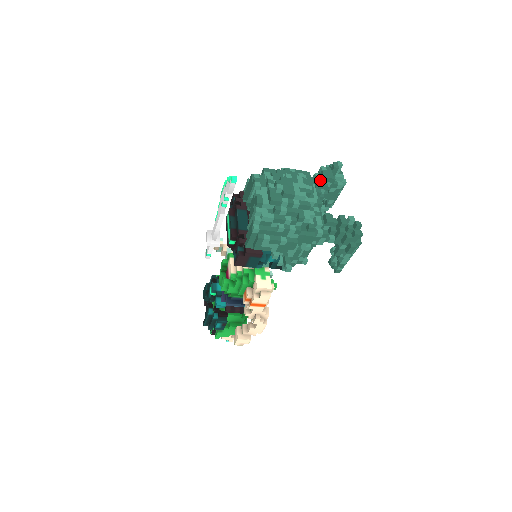
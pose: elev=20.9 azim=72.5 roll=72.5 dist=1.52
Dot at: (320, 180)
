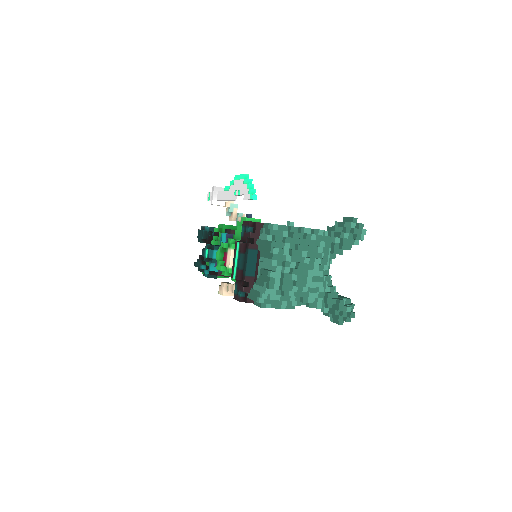
Dot at: (337, 248)
